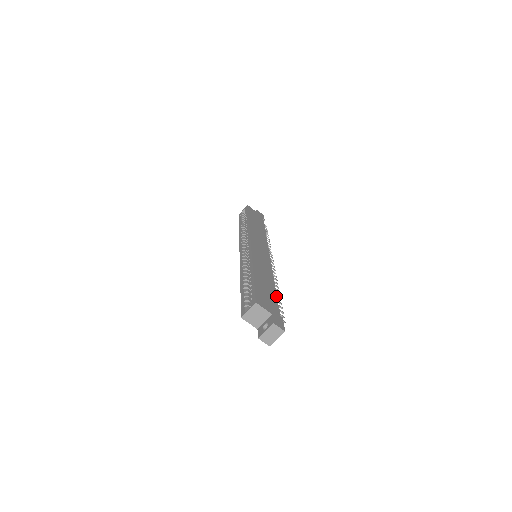
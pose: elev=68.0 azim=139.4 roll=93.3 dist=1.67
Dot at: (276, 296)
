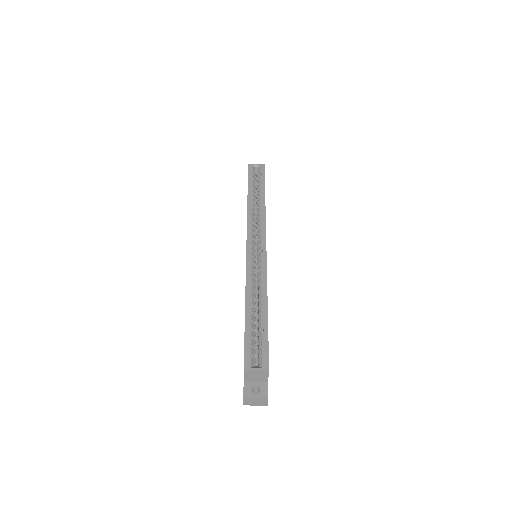
Dot at: occluded
